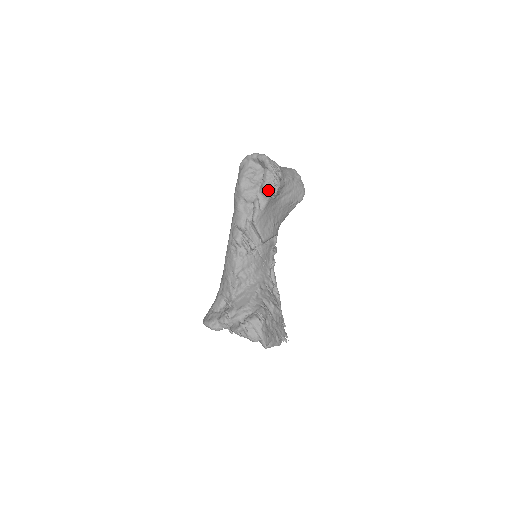
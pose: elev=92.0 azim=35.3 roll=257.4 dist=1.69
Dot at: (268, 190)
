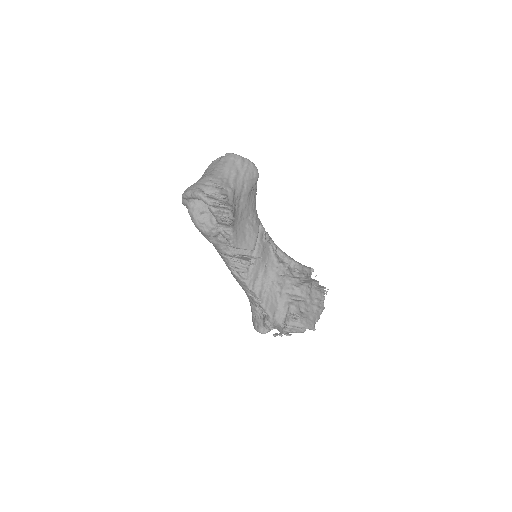
Dot at: occluded
